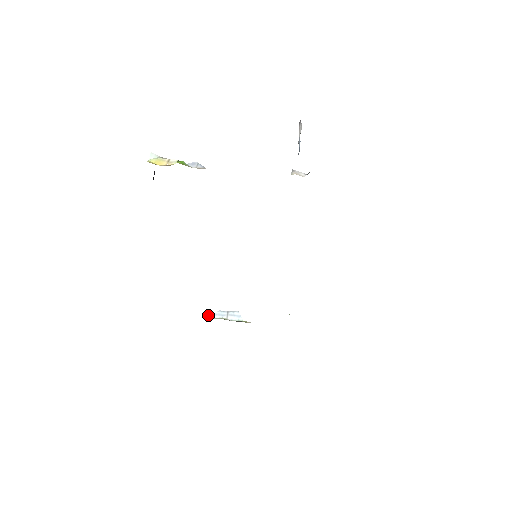
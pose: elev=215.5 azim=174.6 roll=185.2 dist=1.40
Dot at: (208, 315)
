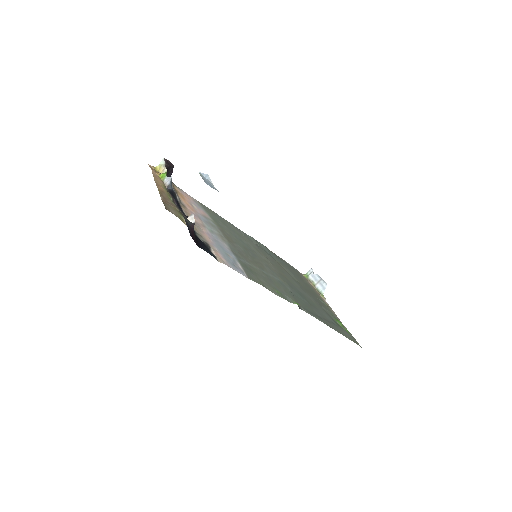
Dot at: (308, 273)
